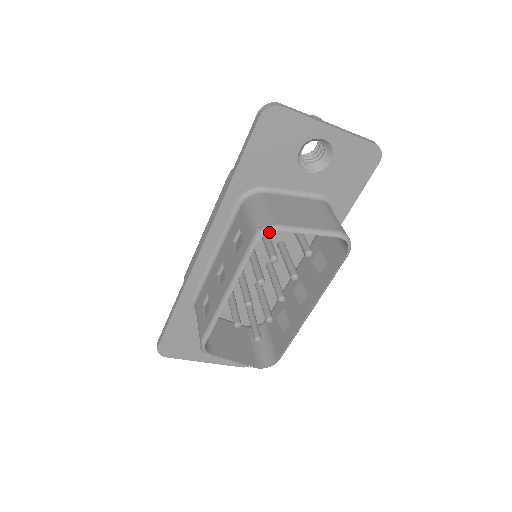
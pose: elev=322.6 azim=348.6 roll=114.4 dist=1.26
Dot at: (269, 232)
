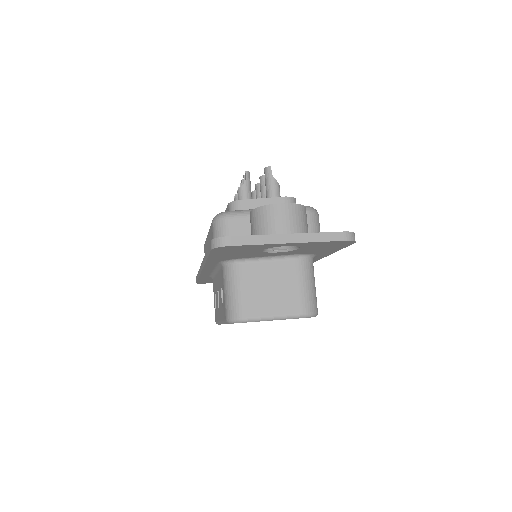
Dot at: occluded
